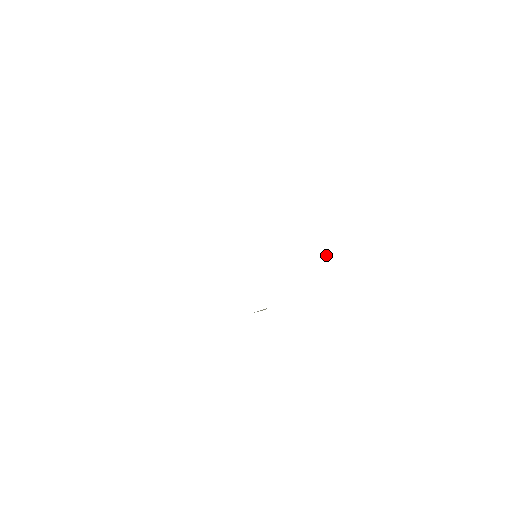
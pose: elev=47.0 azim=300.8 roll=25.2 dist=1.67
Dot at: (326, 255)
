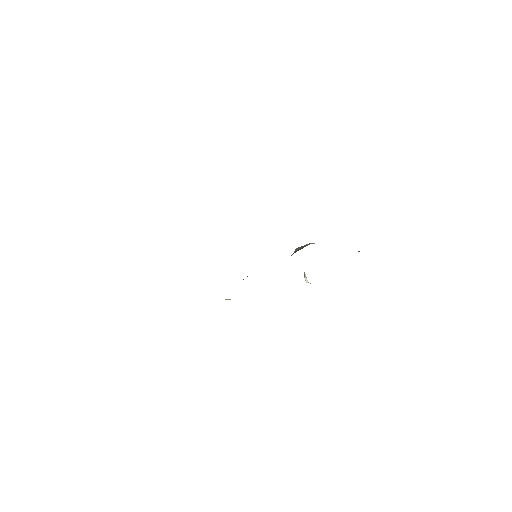
Dot at: occluded
